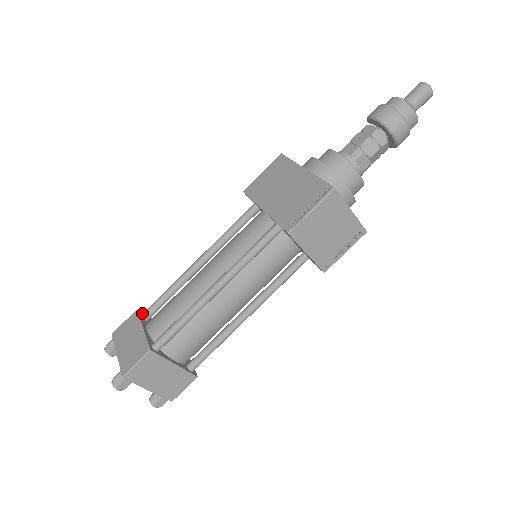
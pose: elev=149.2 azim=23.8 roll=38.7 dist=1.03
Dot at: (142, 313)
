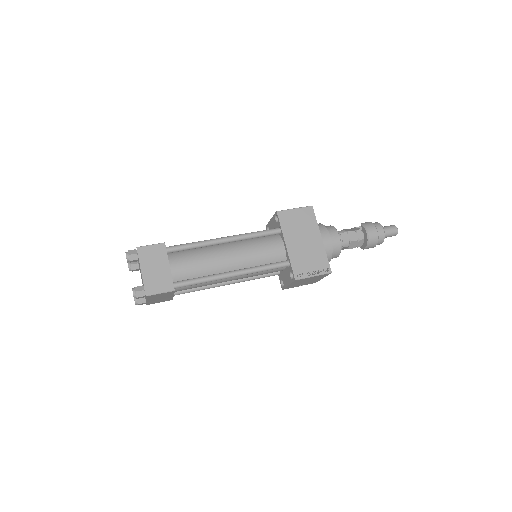
Dot at: (165, 245)
